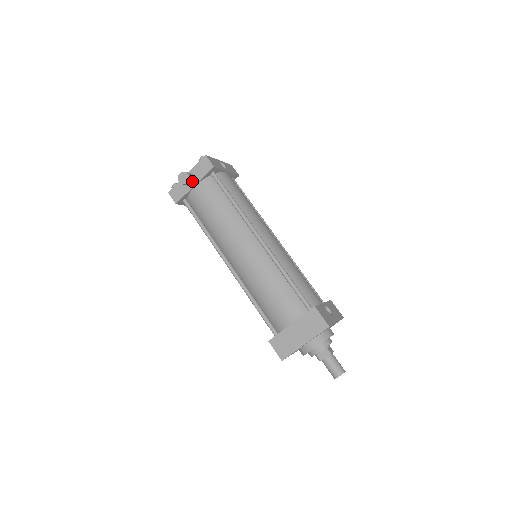
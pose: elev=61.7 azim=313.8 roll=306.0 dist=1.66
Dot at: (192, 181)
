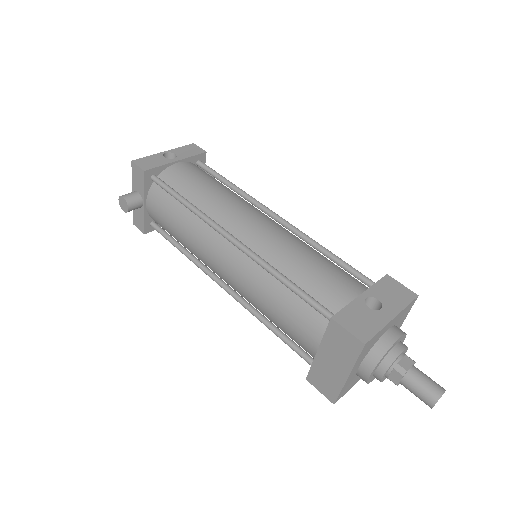
Dot at: (136, 202)
